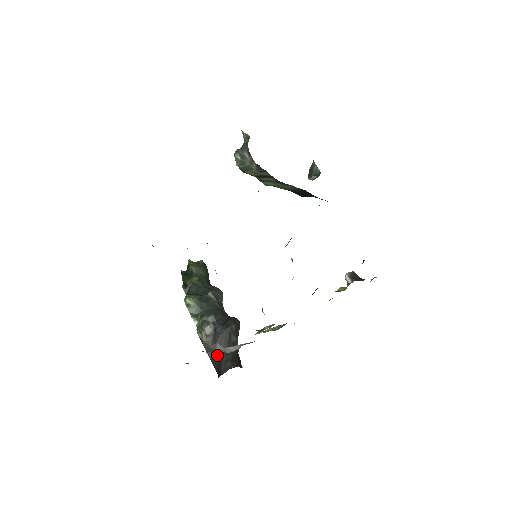
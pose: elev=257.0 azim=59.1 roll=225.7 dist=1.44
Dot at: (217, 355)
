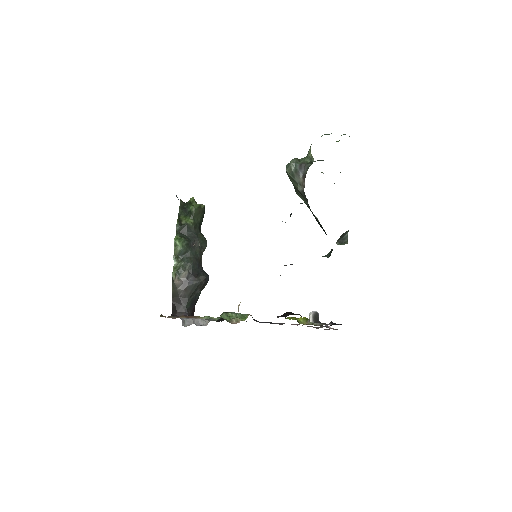
Dot at: (188, 324)
